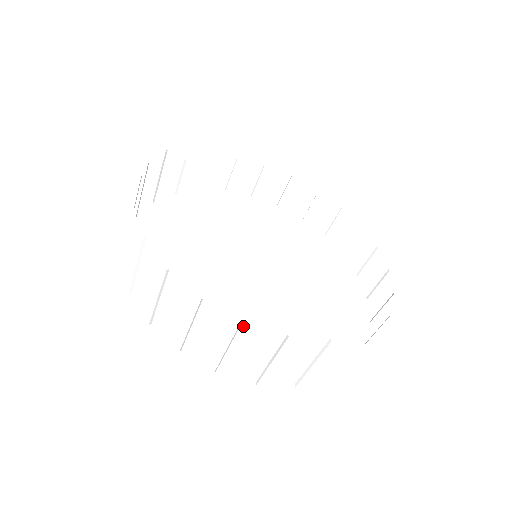
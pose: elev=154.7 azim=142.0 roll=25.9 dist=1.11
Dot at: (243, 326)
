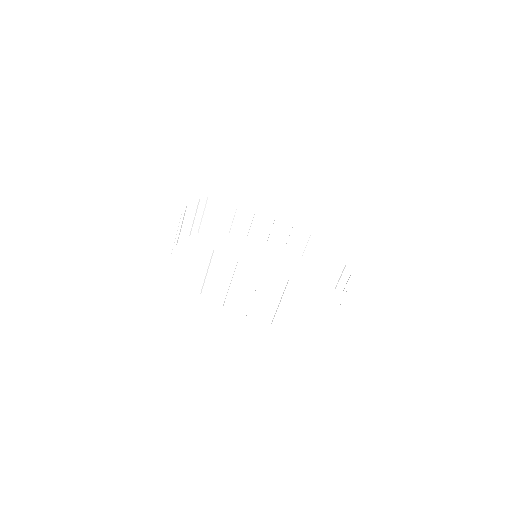
Dot at: (212, 252)
